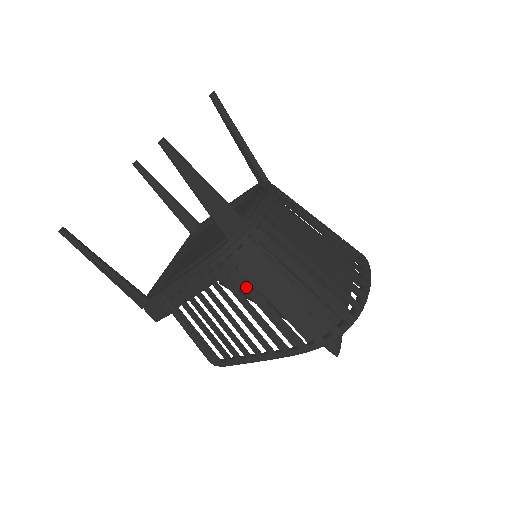
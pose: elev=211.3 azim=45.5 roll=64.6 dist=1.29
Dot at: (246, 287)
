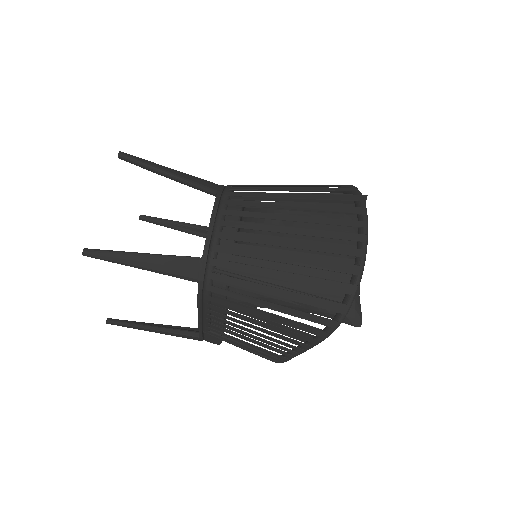
Dot at: (240, 309)
